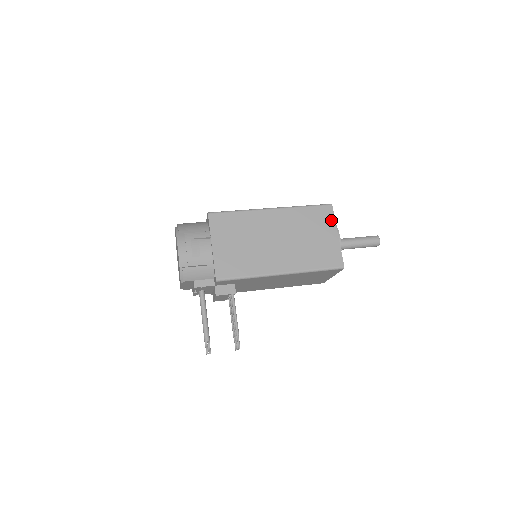
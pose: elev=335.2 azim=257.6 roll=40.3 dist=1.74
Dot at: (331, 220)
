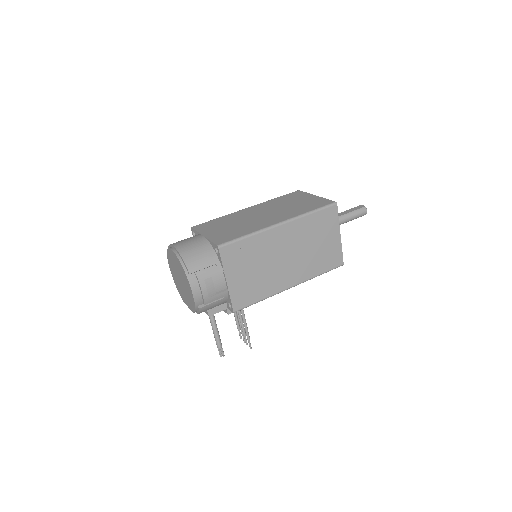
Dot at: (335, 221)
